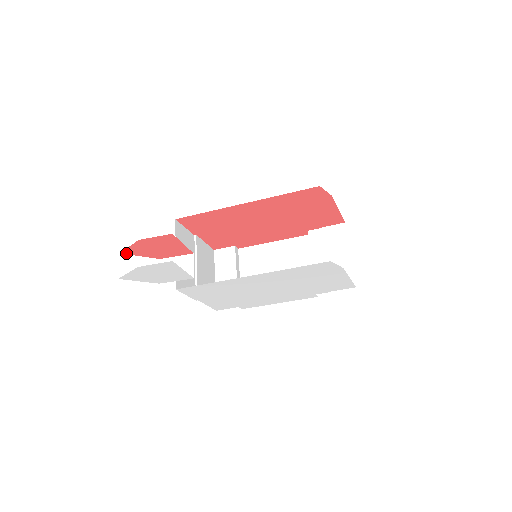
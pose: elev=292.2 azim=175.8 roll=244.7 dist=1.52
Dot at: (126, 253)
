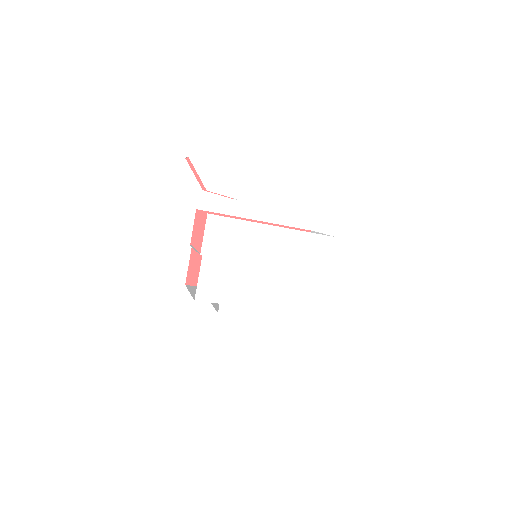
Dot at: (189, 162)
